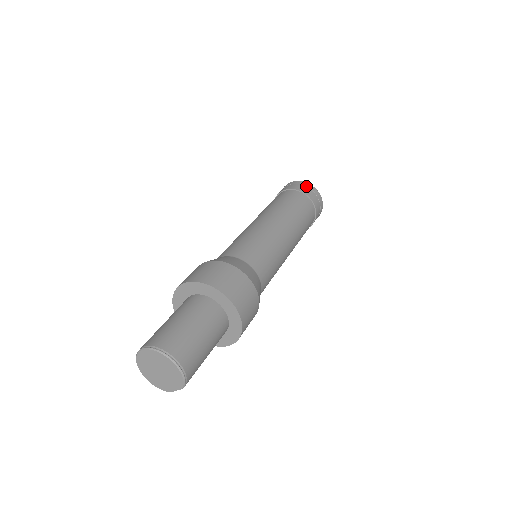
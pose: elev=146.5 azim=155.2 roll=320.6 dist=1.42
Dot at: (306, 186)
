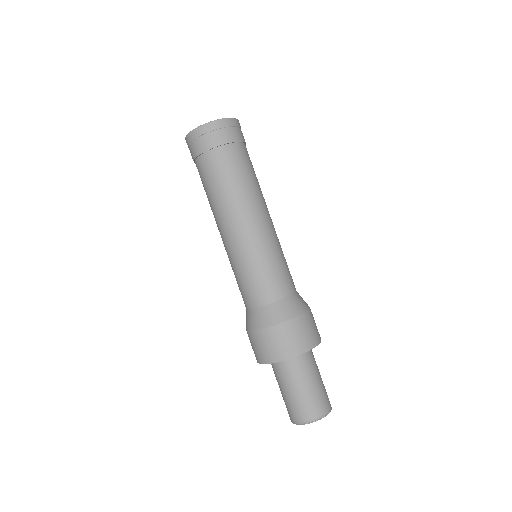
Dot at: (205, 133)
